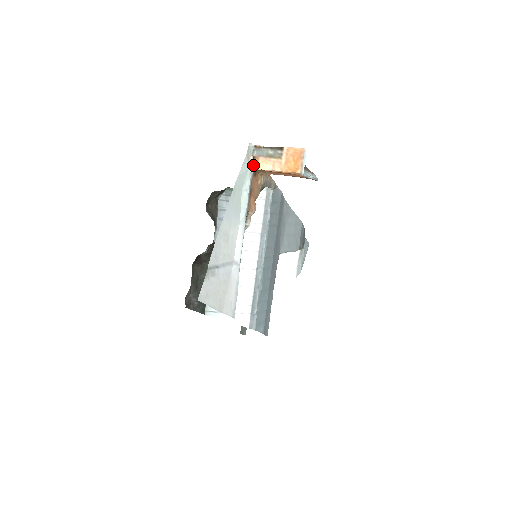
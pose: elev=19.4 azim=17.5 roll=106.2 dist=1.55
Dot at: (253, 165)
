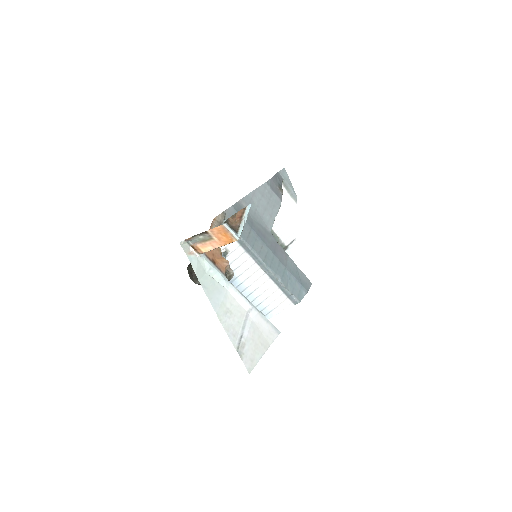
Dot at: (197, 252)
